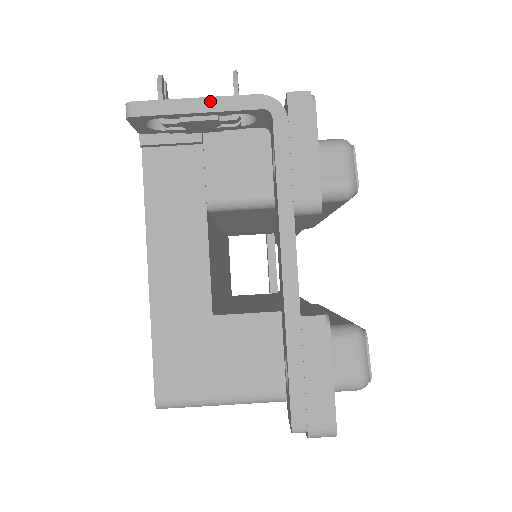
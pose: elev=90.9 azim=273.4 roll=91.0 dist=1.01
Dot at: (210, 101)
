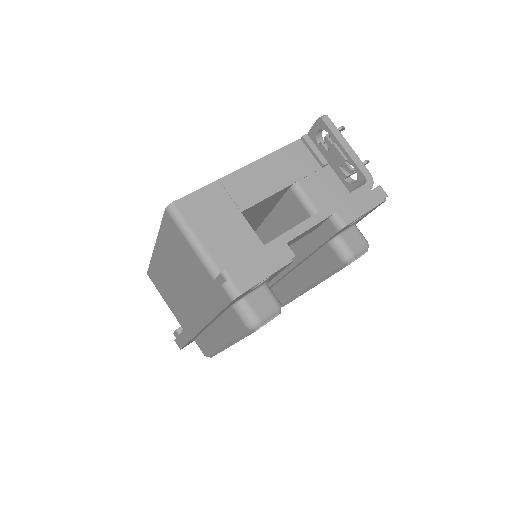
Dot at: (352, 152)
